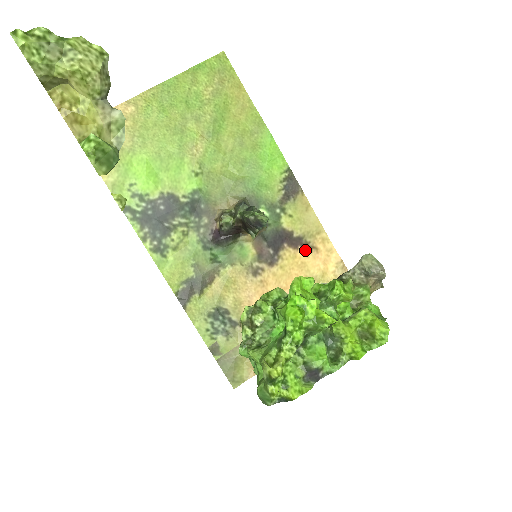
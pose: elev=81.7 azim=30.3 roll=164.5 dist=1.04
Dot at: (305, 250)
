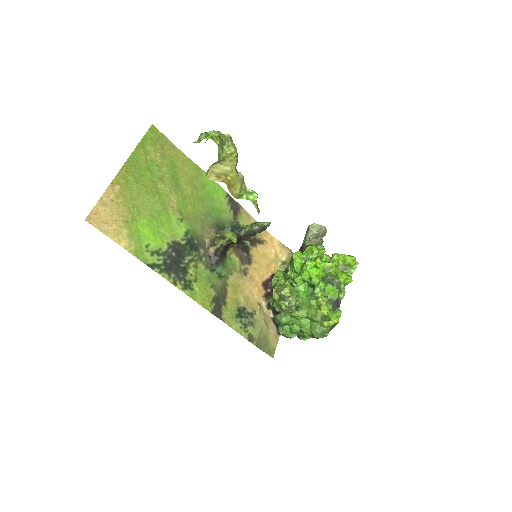
Dot at: (260, 245)
